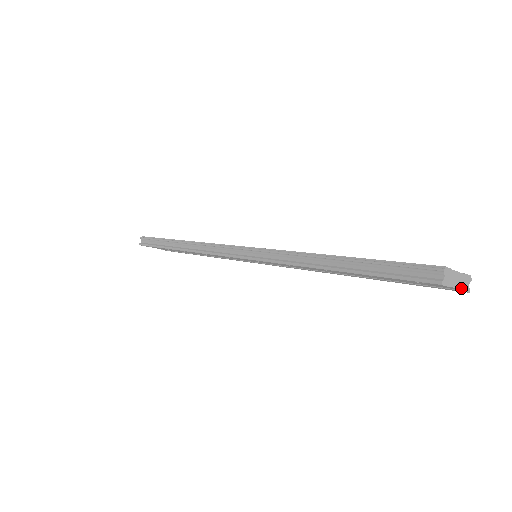
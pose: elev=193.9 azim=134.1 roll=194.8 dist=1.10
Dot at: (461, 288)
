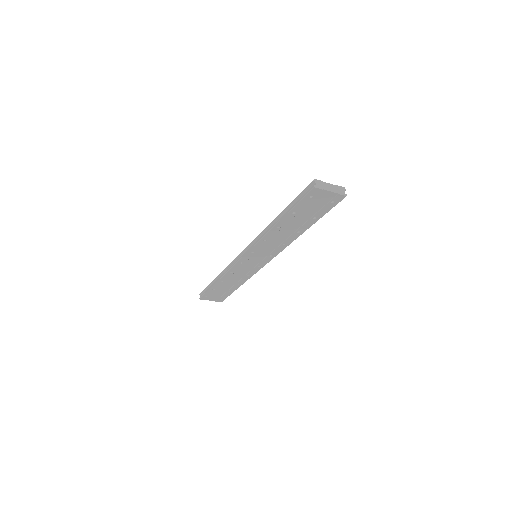
Dot at: (336, 192)
